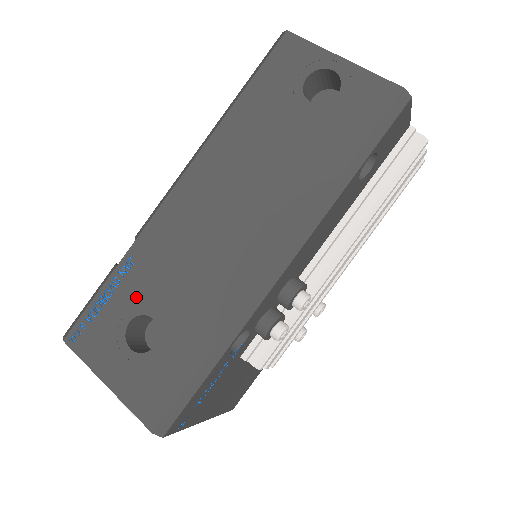
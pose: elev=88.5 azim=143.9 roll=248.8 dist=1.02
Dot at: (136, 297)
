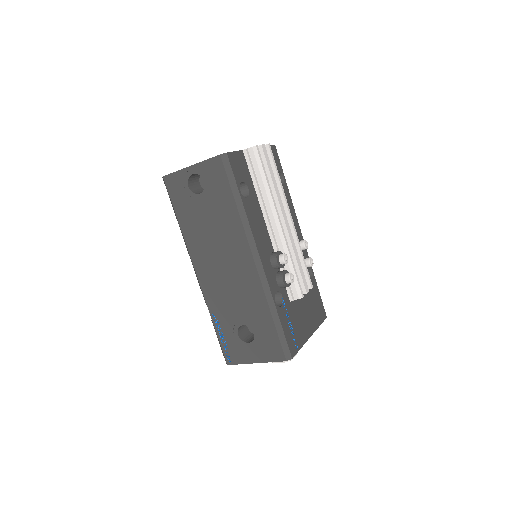
Dot at: (230, 324)
